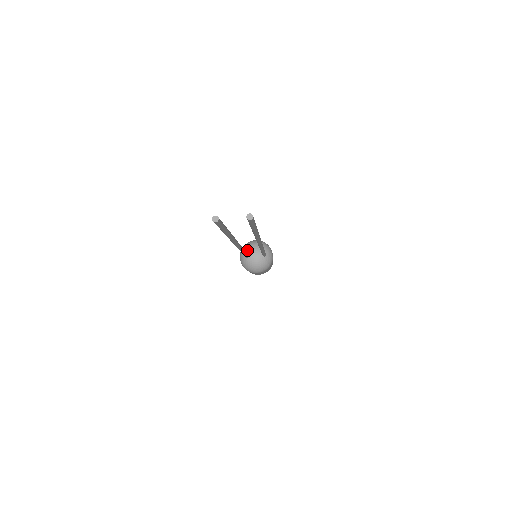
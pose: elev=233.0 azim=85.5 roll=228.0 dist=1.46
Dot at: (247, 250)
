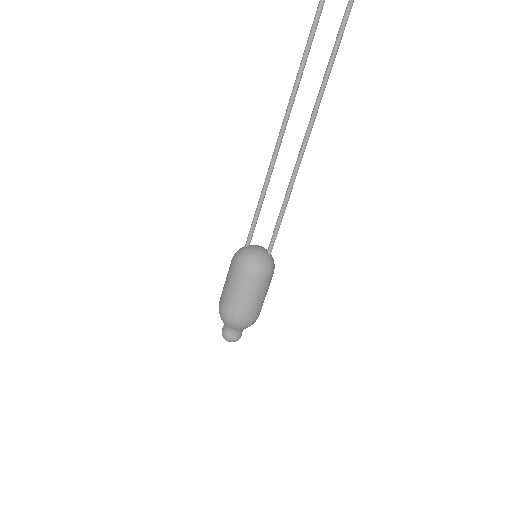
Dot at: occluded
